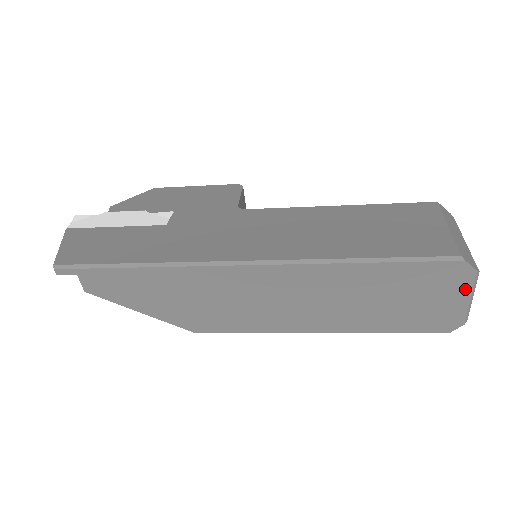
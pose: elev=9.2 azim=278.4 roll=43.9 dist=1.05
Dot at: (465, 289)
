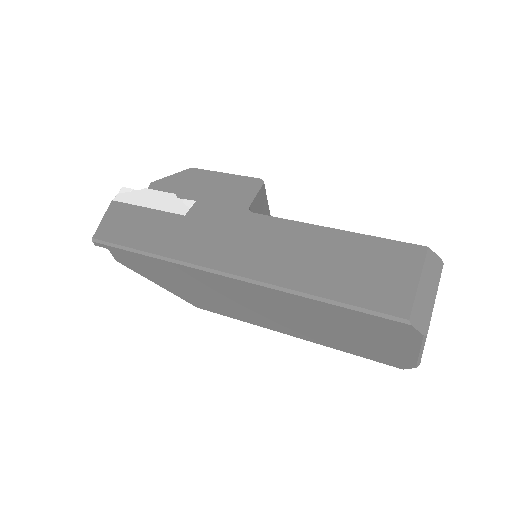
Dot at: (414, 344)
